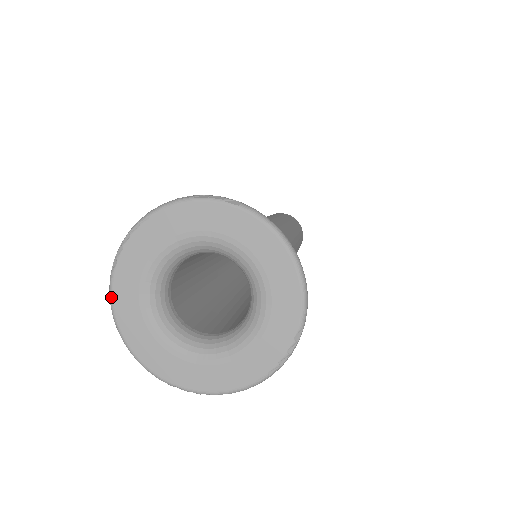
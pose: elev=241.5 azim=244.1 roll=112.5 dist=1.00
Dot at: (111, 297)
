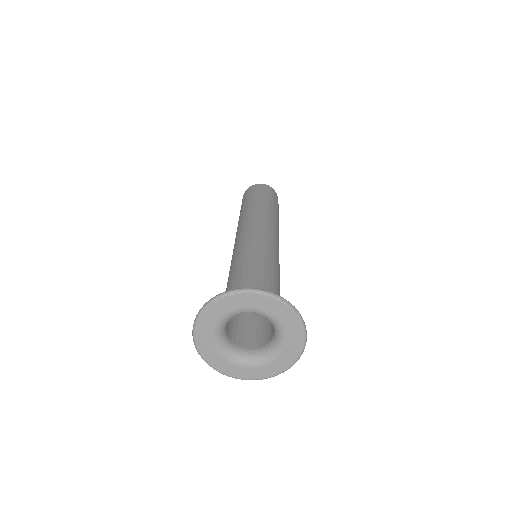
Dot at: (203, 311)
